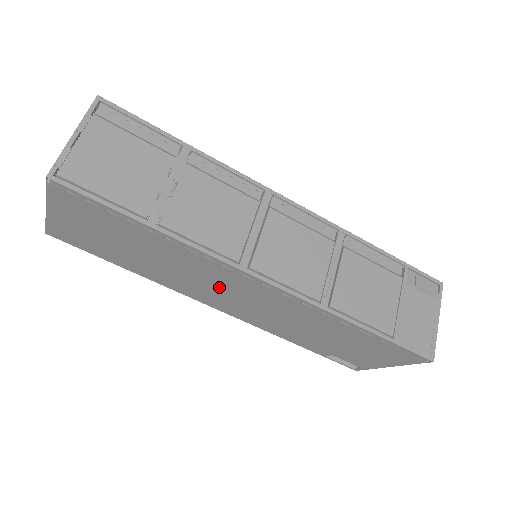
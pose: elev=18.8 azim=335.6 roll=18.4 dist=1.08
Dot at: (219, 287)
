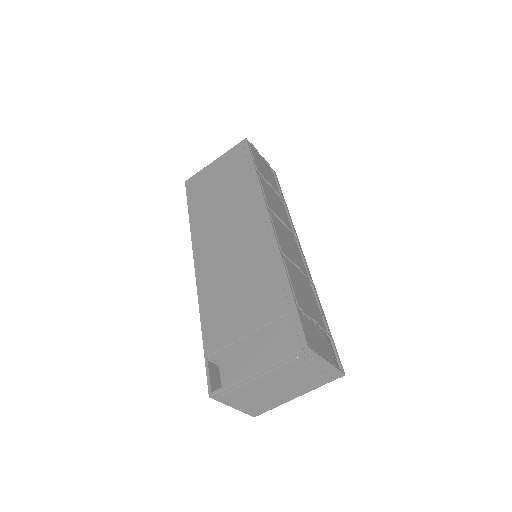
Dot at: (231, 230)
